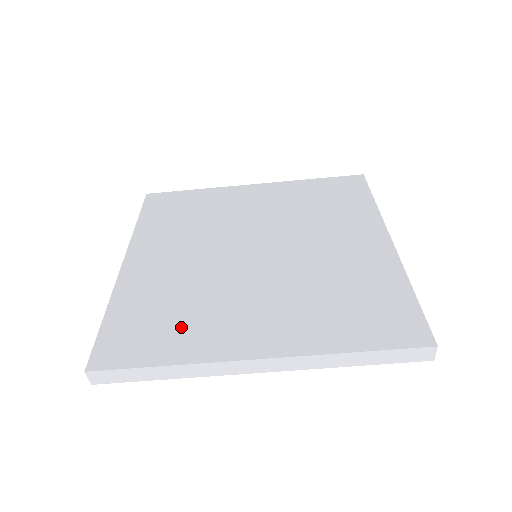
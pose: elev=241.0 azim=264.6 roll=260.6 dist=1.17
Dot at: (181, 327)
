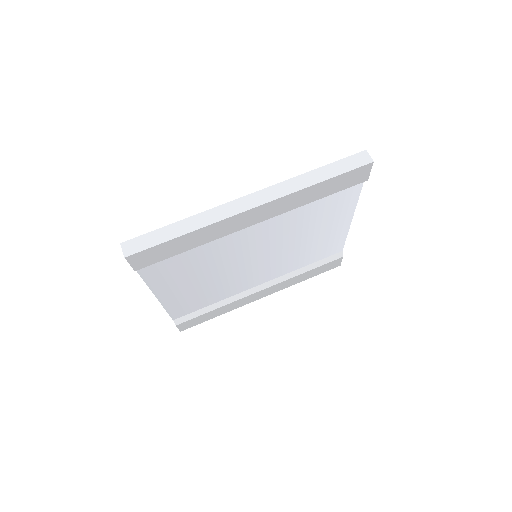
Dot at: occluded
